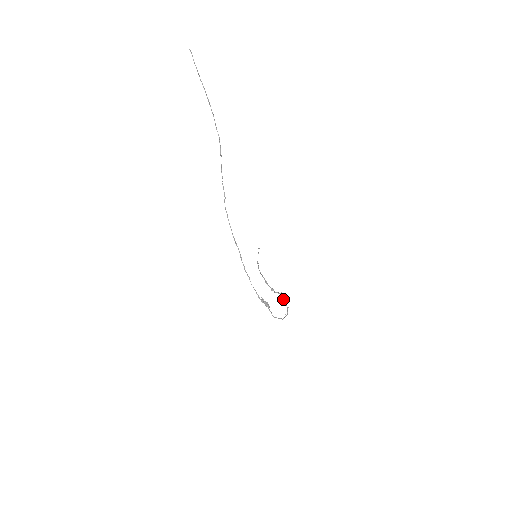
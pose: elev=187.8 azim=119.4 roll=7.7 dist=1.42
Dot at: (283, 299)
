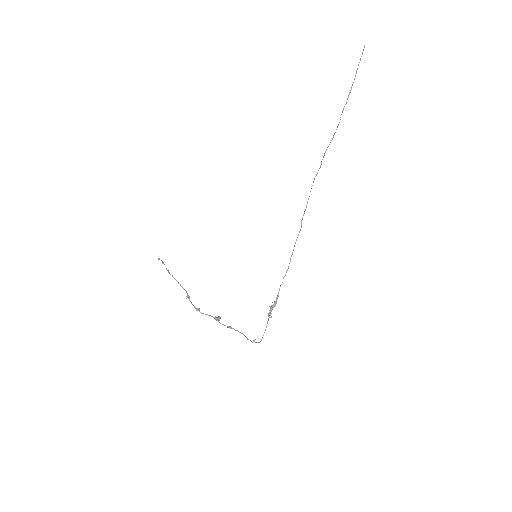
Dot at: occluded
